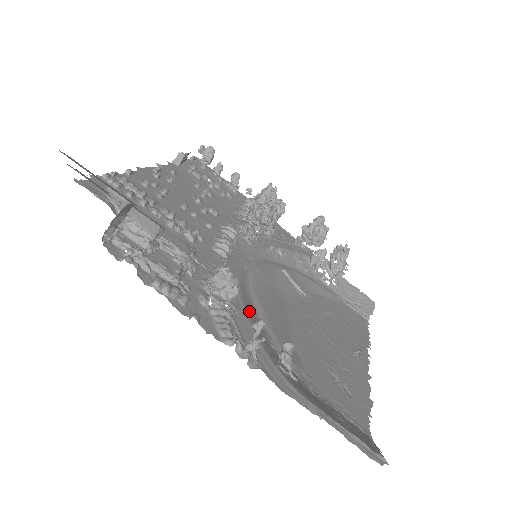
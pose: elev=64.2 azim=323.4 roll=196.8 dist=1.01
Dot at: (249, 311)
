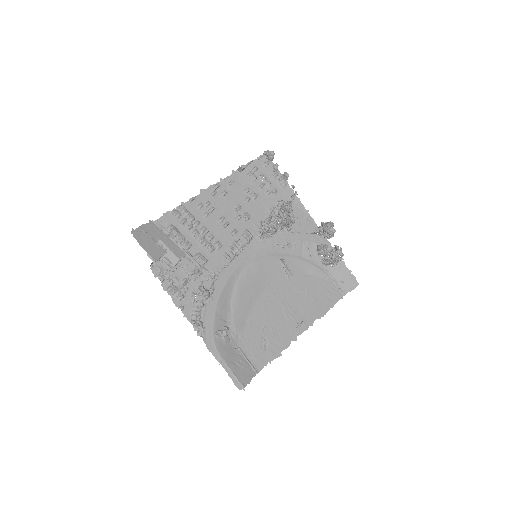
Dot at: (222, 300)
